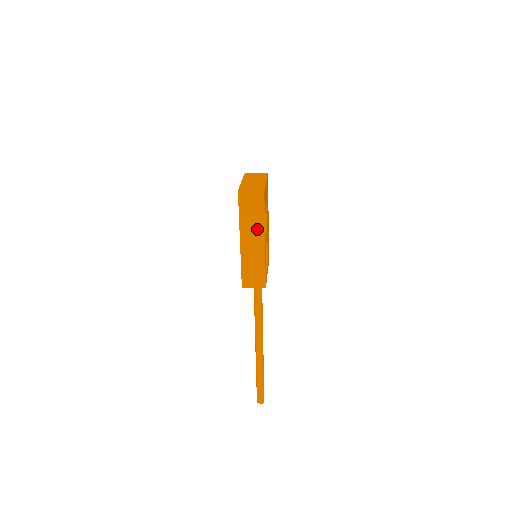
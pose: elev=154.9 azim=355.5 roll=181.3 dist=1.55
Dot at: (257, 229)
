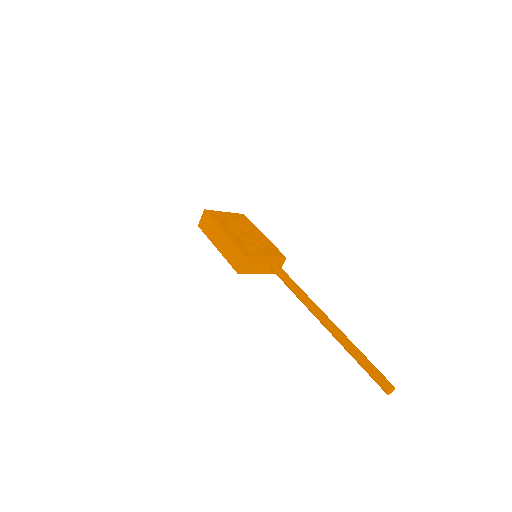
Dot at: (217, 231)
